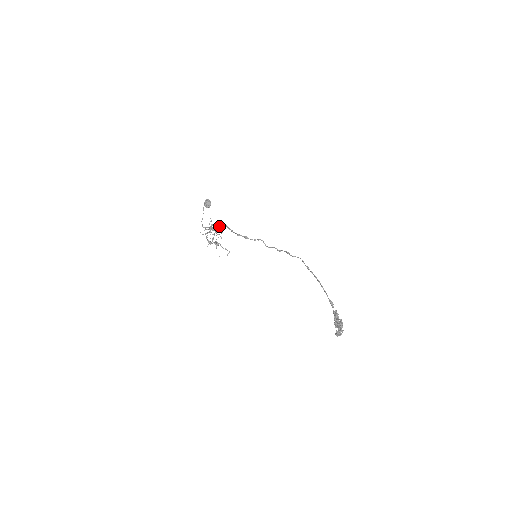
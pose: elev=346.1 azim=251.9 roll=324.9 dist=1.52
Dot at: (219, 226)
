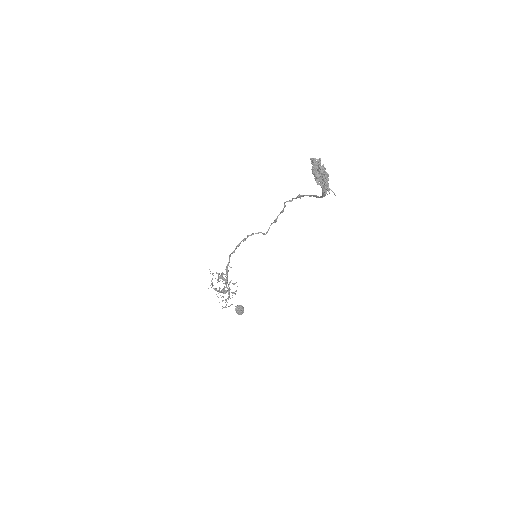
Dot at: (227, 268)
